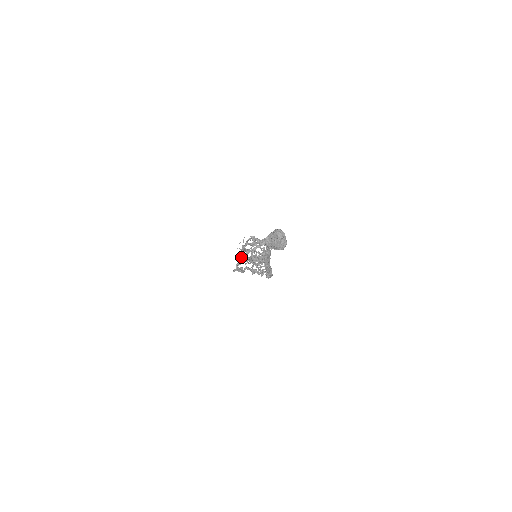
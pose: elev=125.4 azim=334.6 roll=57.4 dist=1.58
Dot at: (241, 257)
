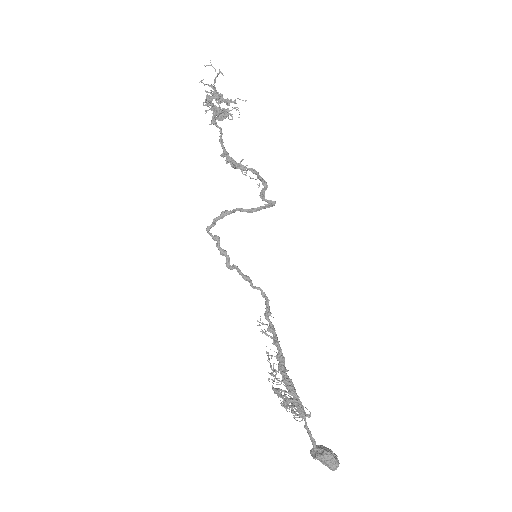
Dot at: (203, 103)
